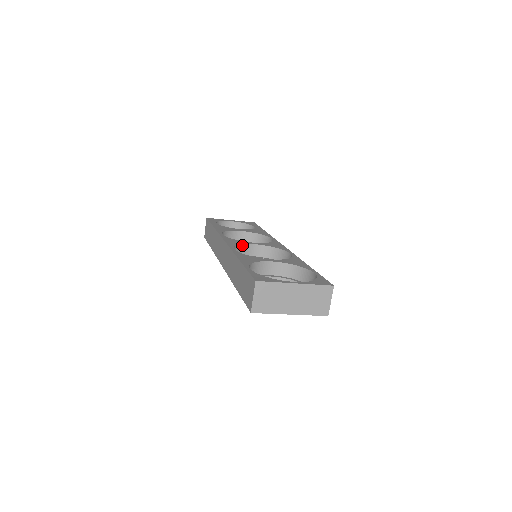
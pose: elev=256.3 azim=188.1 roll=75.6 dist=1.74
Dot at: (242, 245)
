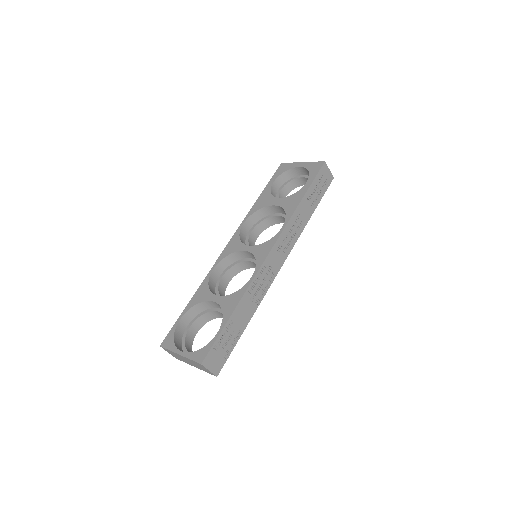
Dot at: (234, 253)
